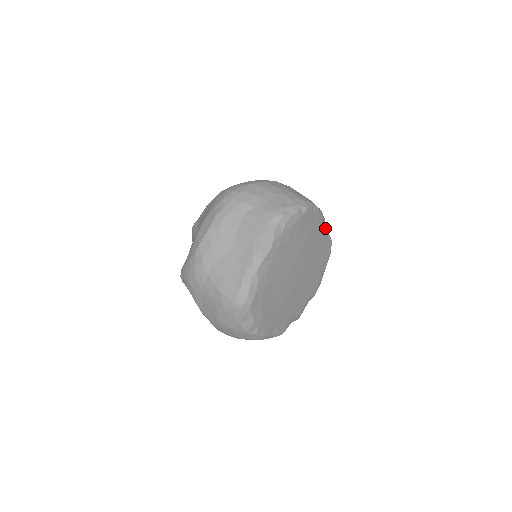
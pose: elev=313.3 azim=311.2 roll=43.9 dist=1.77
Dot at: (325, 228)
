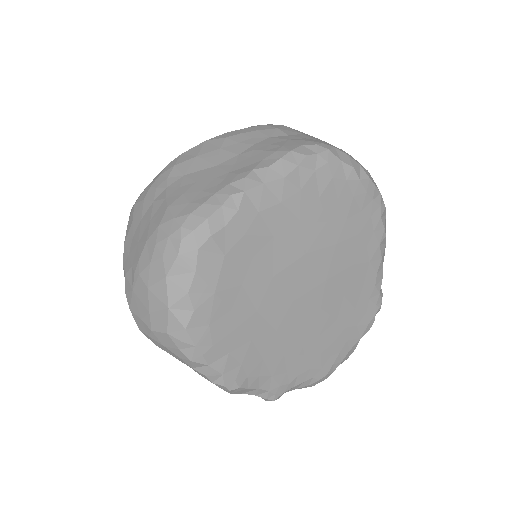
Dot at: (381, 261)
